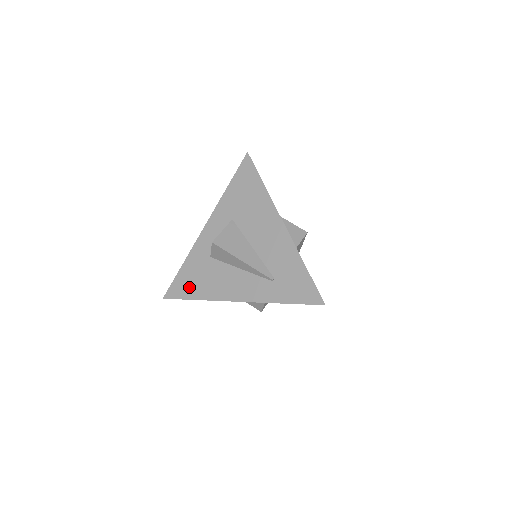
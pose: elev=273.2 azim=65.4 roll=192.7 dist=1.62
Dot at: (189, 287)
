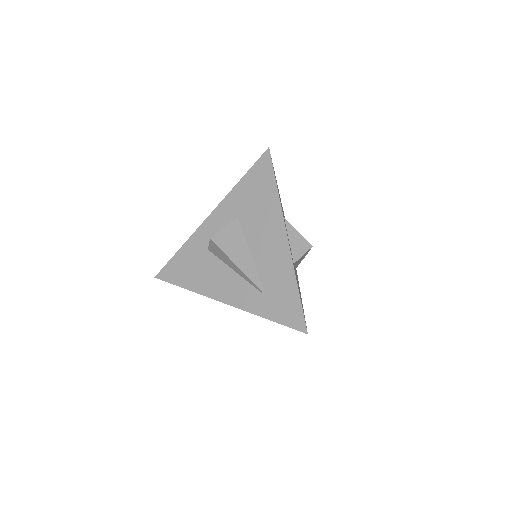
Dot at: (181, 274)
